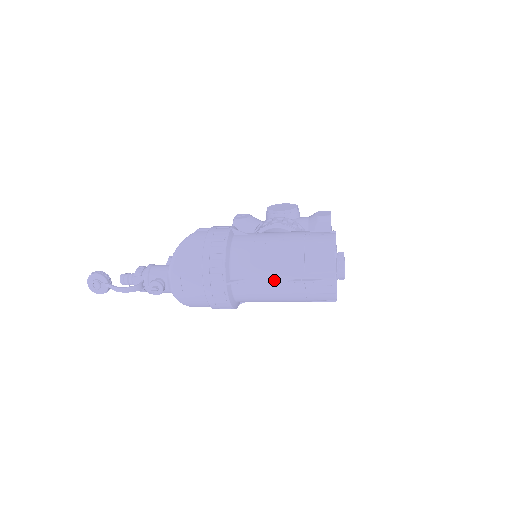
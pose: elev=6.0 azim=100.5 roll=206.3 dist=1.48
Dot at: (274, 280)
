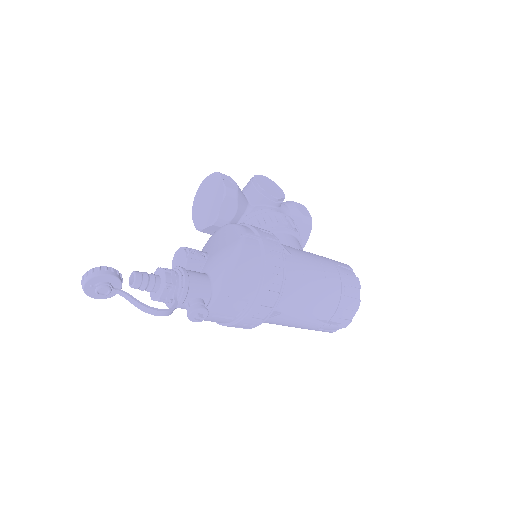
Dot at: (306, 317)
